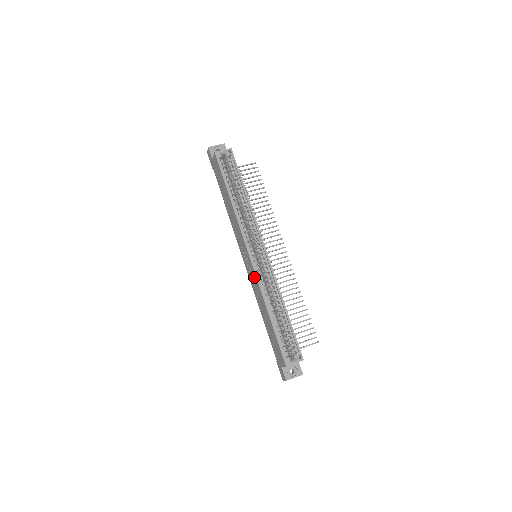
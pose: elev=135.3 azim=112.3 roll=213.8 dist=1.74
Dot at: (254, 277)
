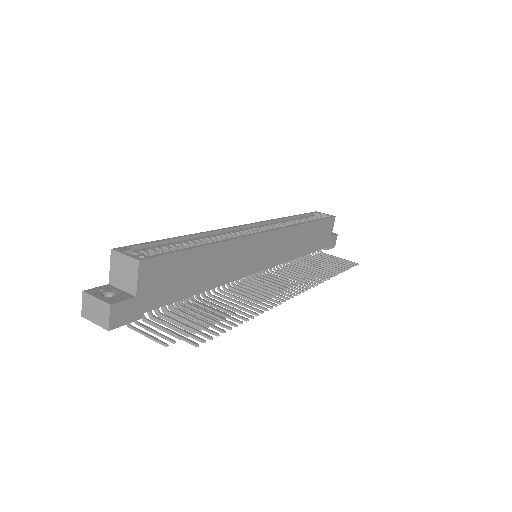
Dot at: occluded
